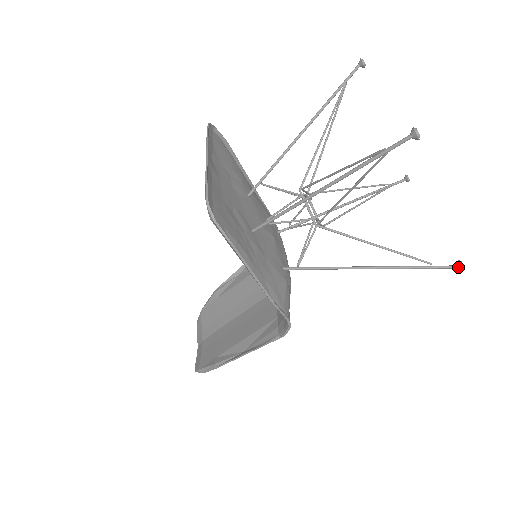
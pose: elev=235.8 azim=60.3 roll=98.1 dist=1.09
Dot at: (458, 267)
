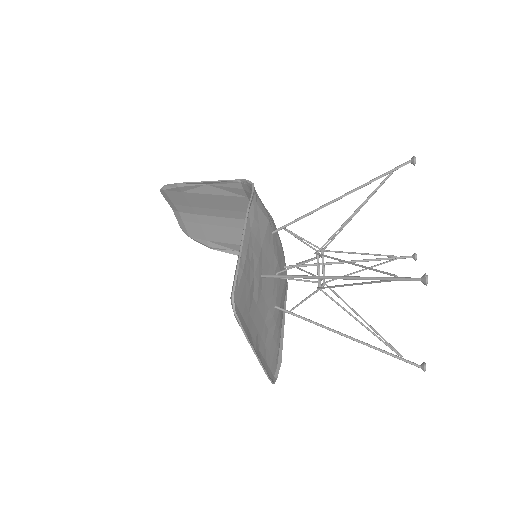
Dot at: occluded
